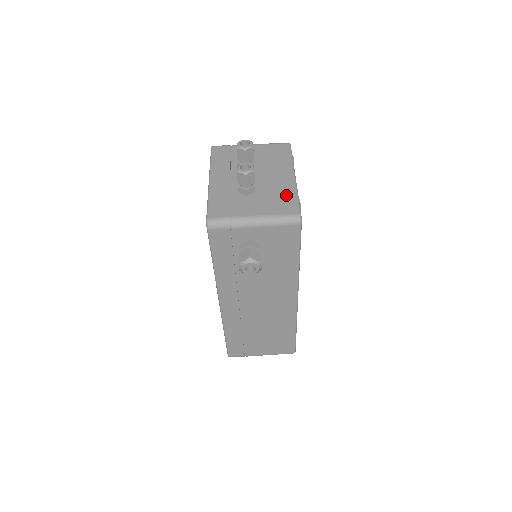
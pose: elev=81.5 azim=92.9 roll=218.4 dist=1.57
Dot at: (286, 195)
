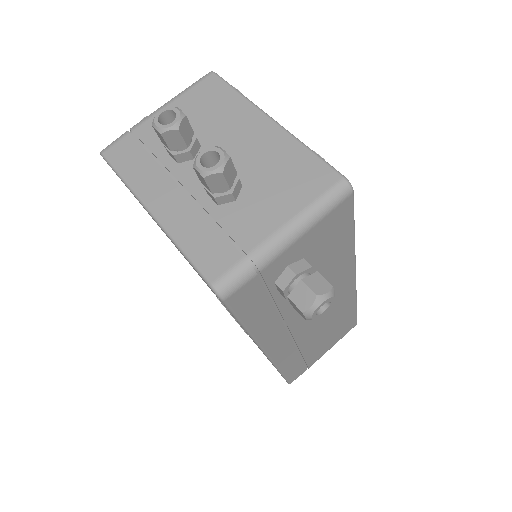
Dot at: (292, 159)
